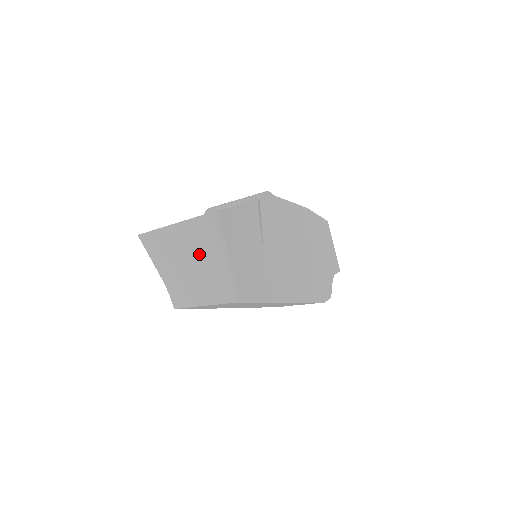
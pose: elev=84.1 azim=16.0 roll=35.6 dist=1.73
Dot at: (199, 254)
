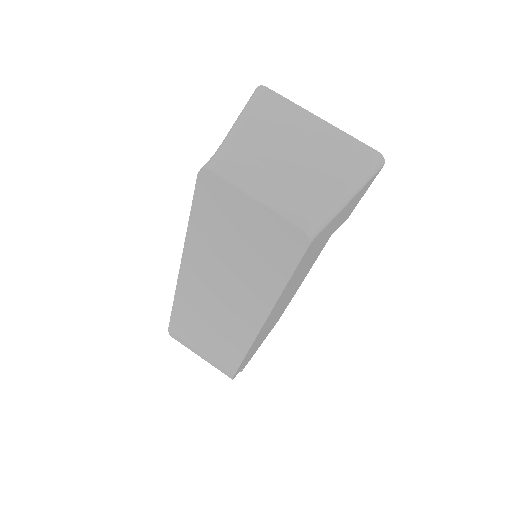
Dot at: (323, 166)
